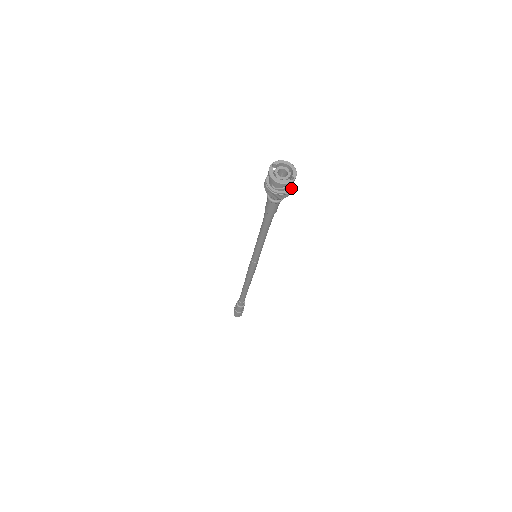
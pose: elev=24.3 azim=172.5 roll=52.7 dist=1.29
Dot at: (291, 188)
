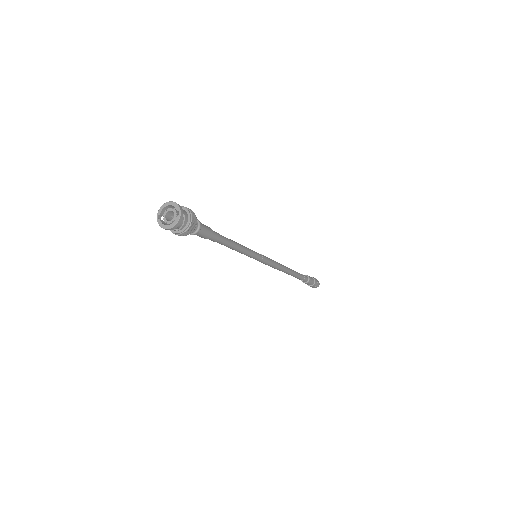
Dot at: (190, 216)
